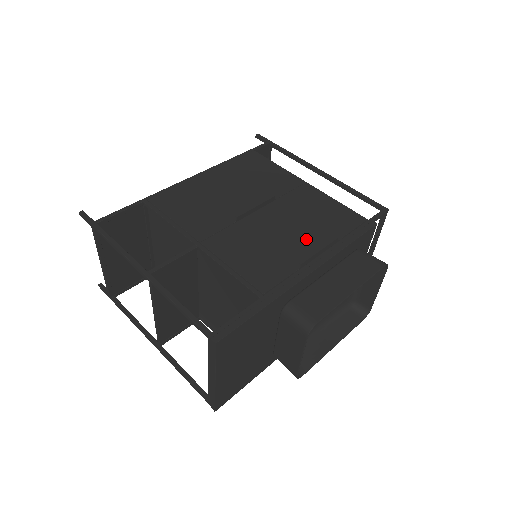
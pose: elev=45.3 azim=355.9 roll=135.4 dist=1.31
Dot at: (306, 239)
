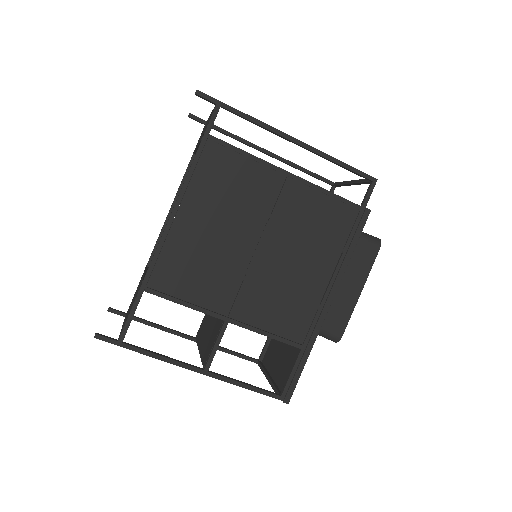
Dot at: (315, 265)
